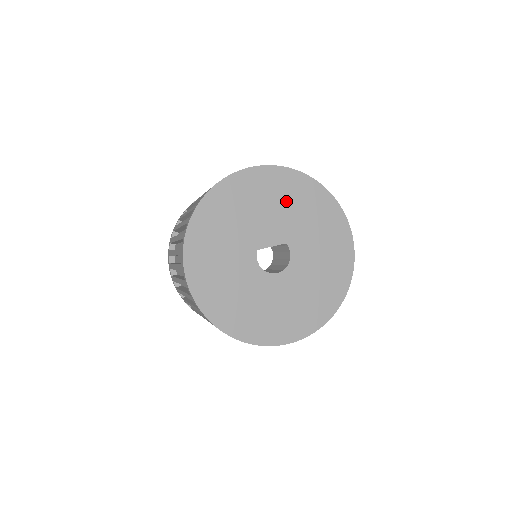
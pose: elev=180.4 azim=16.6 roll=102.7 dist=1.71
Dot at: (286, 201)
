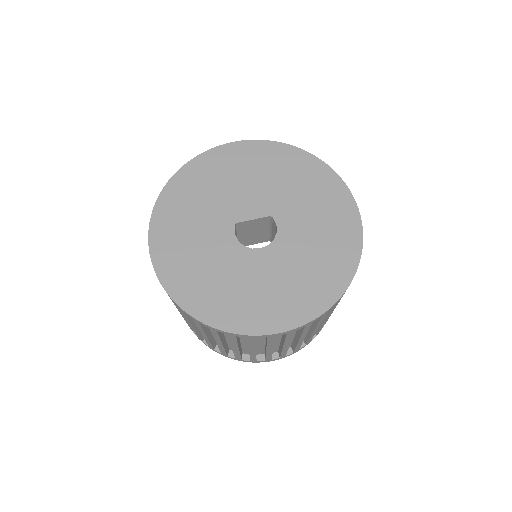
Dot at: (270, 173)
